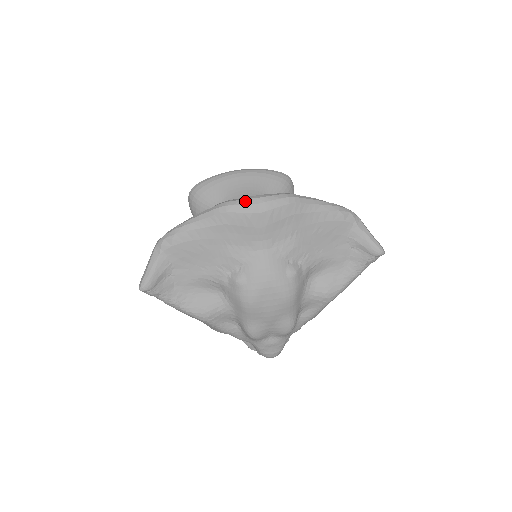
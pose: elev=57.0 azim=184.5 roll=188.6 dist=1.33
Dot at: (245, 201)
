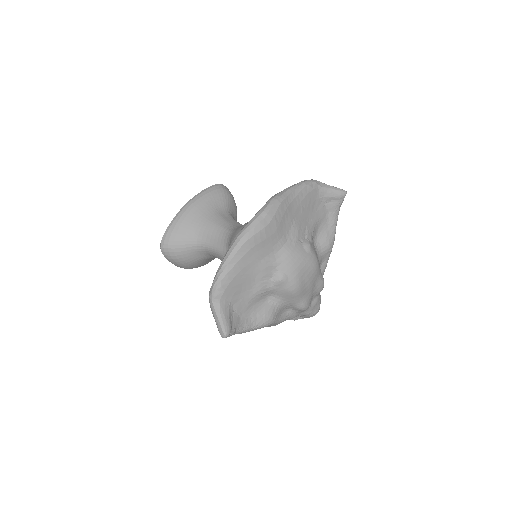
Dot at: (254, 223)
